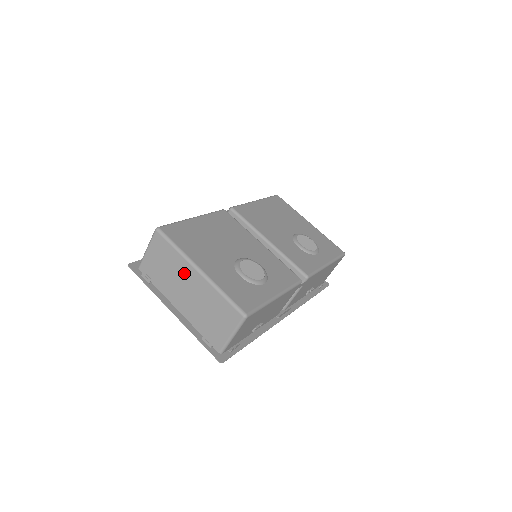
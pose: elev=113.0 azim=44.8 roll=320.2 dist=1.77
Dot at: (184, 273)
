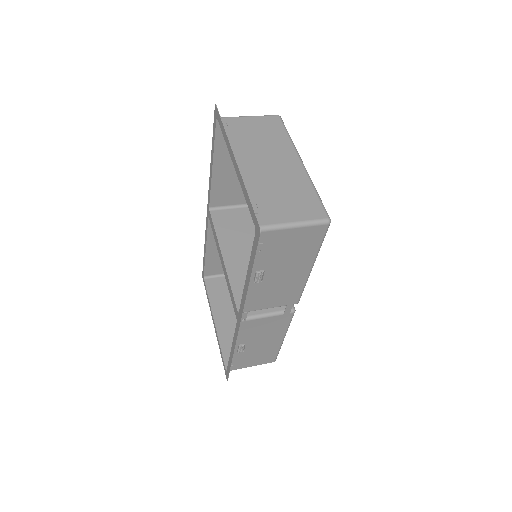
Dot at: (281, 153)
